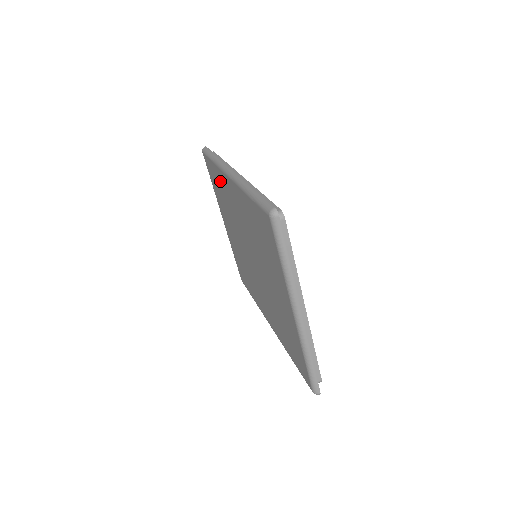
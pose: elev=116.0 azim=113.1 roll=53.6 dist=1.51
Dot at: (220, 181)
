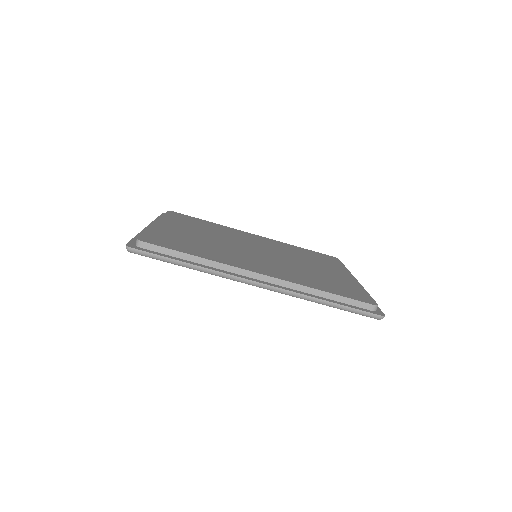
Dot at: occluded
